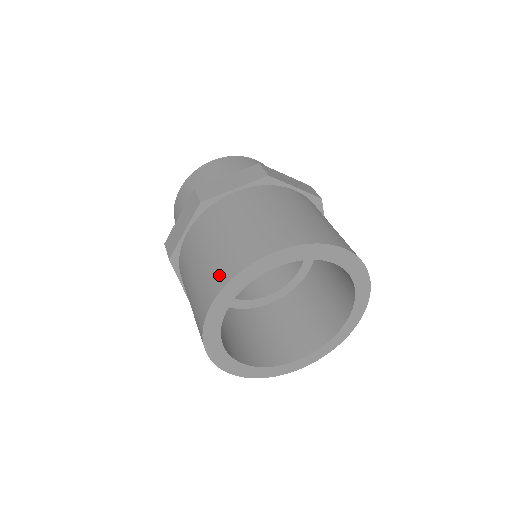
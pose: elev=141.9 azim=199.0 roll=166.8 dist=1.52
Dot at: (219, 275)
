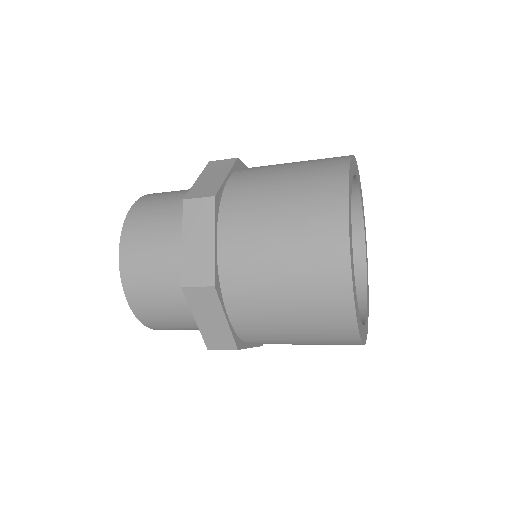
Dot at: (328, 212)
